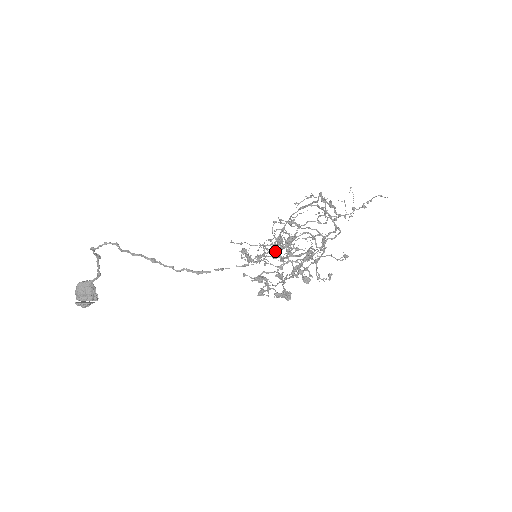
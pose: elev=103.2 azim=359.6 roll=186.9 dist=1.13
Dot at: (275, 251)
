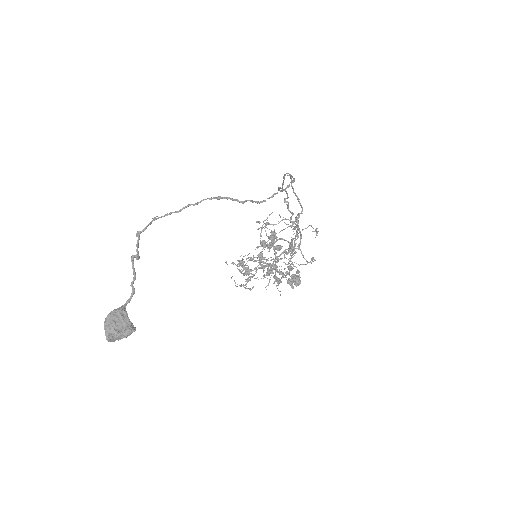
Dot at: (263, 257)
